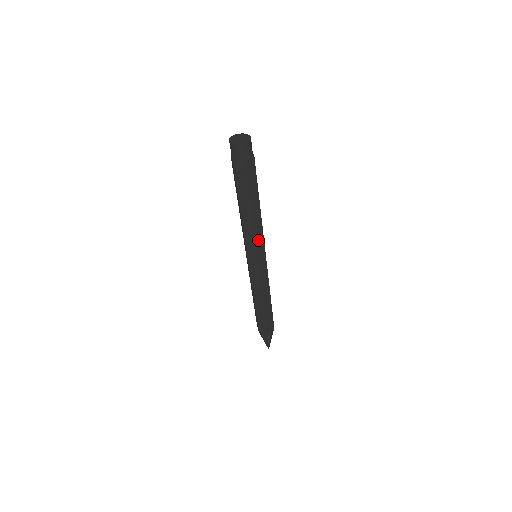
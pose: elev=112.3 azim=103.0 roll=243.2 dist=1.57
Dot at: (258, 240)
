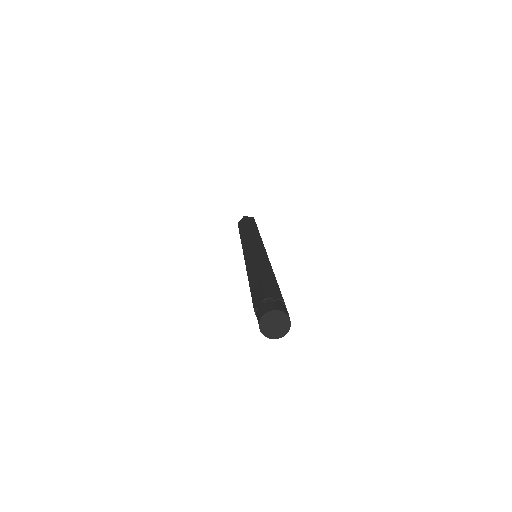
Dot at: occluded
